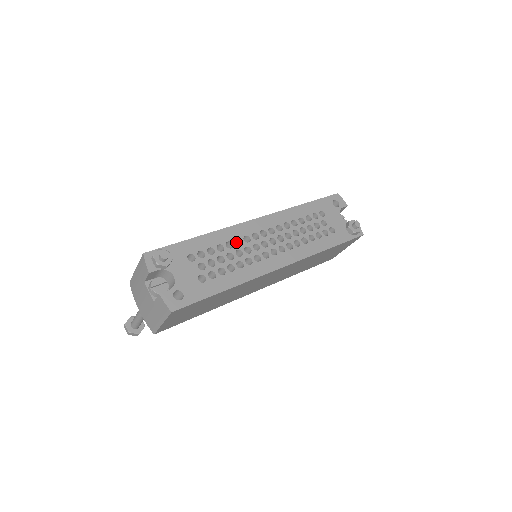
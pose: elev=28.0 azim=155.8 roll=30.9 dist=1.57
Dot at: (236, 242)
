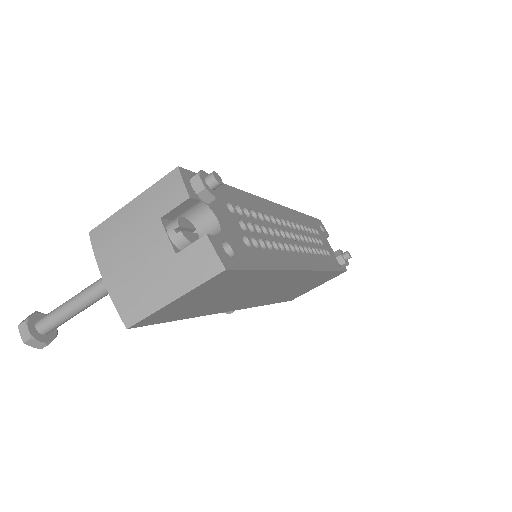
Dot at: occluded
